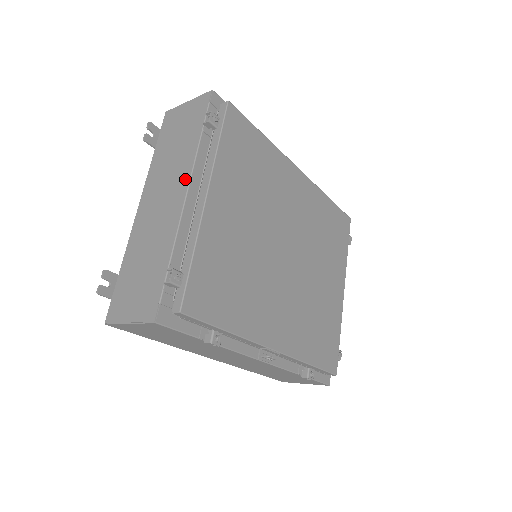
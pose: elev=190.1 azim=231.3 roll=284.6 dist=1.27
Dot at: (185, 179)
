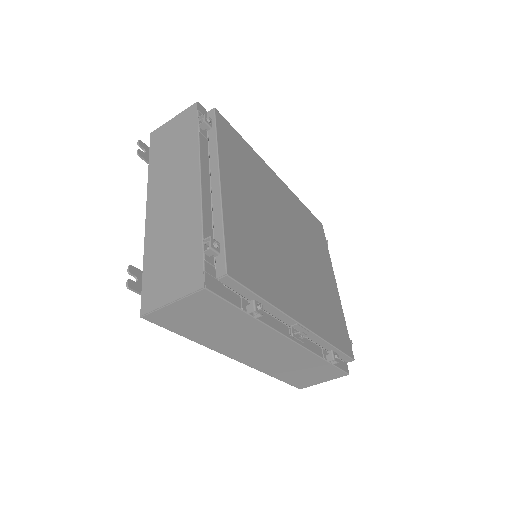
Dot at: (194, 170)
